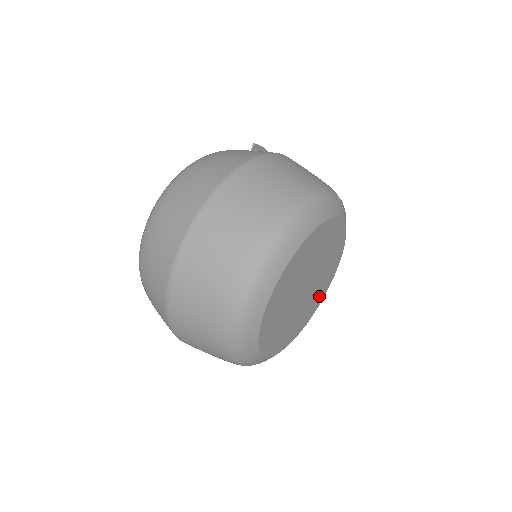
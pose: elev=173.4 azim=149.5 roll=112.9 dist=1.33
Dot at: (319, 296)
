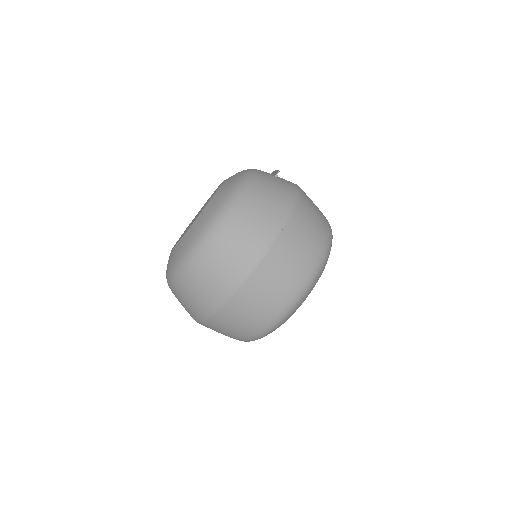
Dot at: occluded
